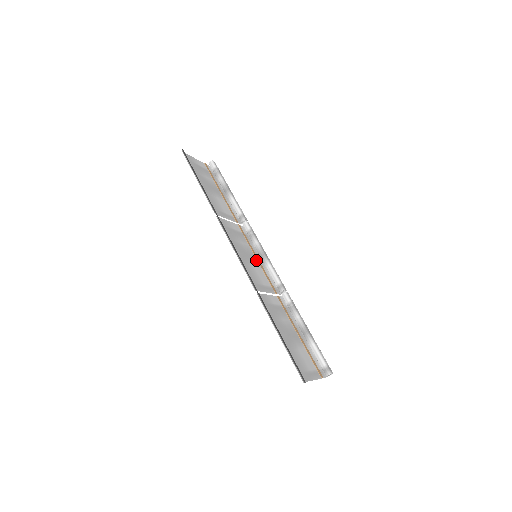
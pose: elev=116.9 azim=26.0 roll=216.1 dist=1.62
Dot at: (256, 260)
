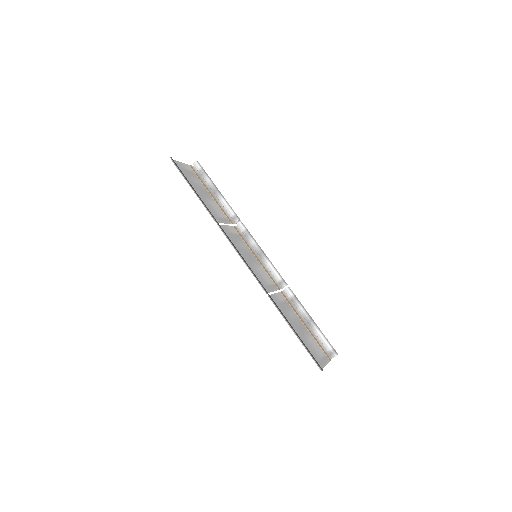
Dot at: (256, 260)
